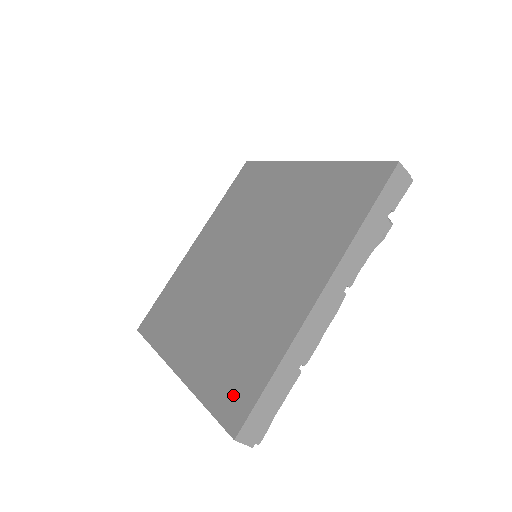
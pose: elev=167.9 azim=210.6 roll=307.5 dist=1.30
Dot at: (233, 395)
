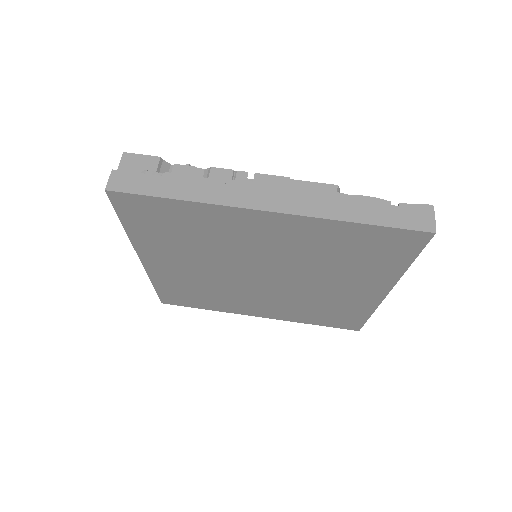
Dot at: (340, 323)
